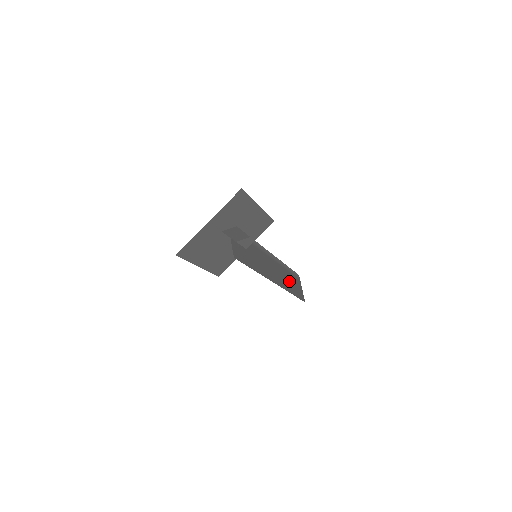
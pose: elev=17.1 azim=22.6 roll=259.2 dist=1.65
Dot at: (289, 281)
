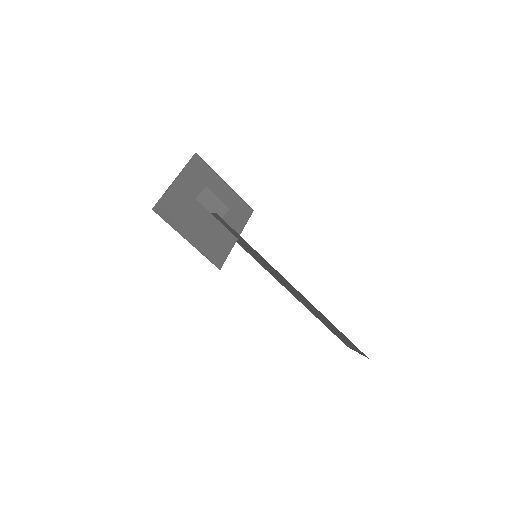
Dot at: (327, 323)
